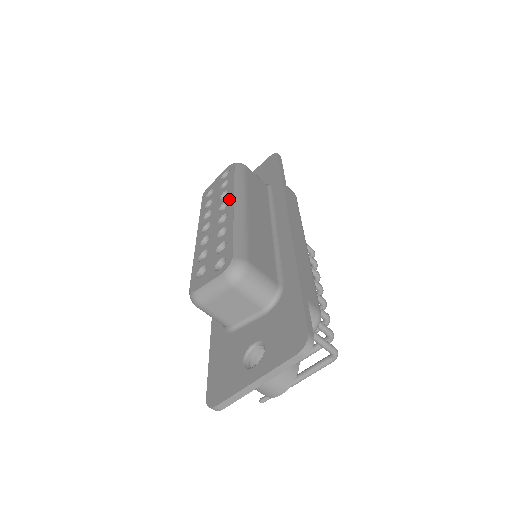
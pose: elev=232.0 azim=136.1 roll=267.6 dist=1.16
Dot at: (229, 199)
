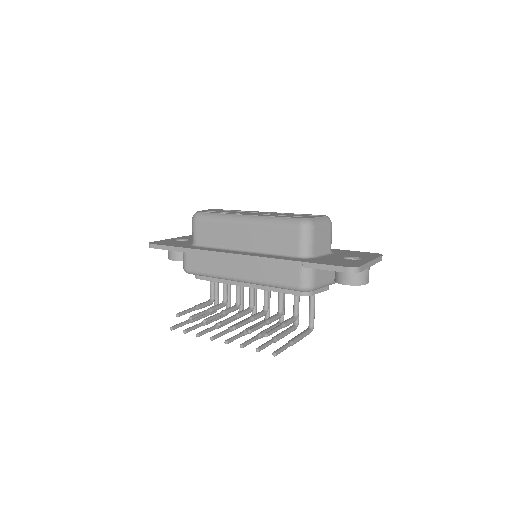
Dot at: (256, 211)
